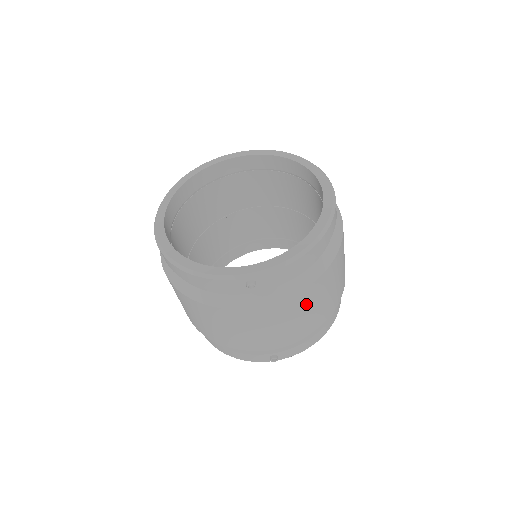
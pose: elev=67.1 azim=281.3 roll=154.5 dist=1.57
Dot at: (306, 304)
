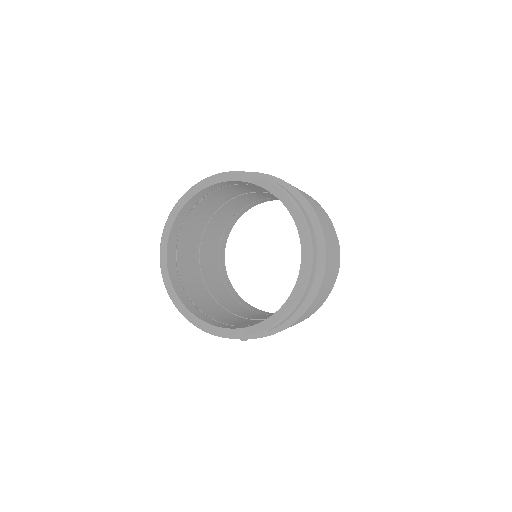
Dot at: (295, 323)
